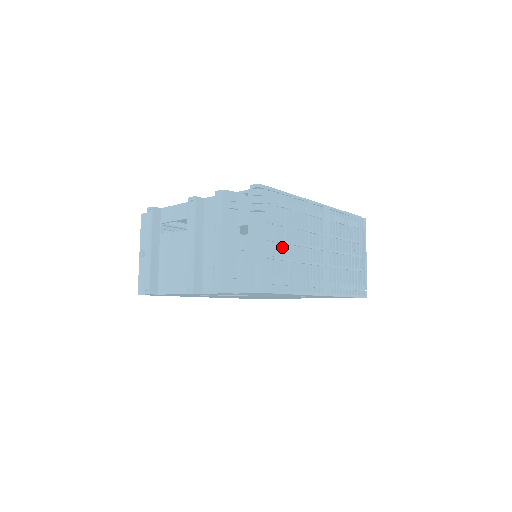
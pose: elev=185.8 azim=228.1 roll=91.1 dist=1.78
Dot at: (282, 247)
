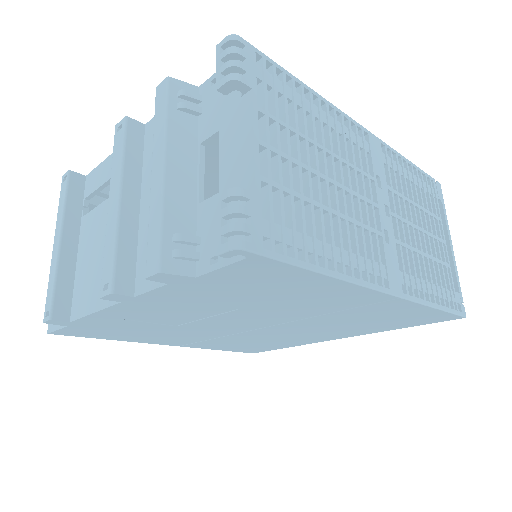
Dot at: (294, 174)
